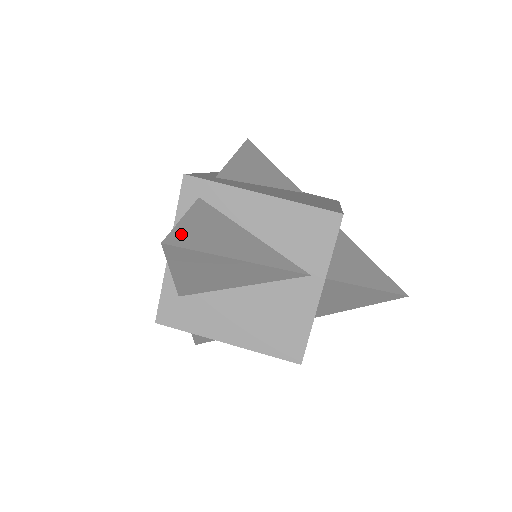
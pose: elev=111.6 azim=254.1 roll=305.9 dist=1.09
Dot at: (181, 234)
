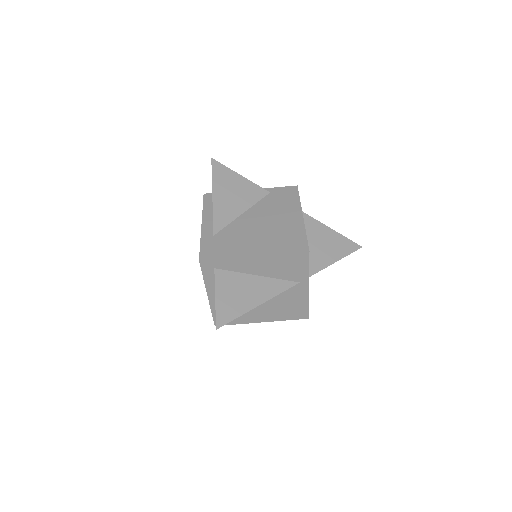
Dot at: (221, 313)
